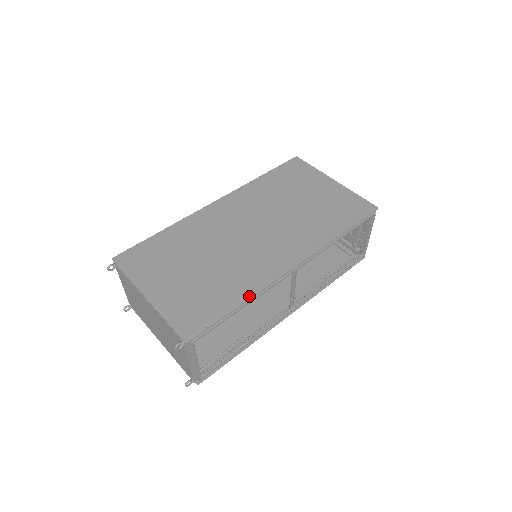
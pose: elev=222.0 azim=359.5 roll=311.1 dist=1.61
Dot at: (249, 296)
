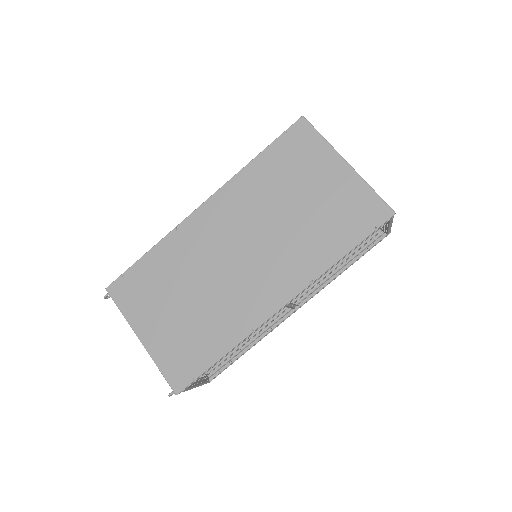
Dot at: (234, 345)
